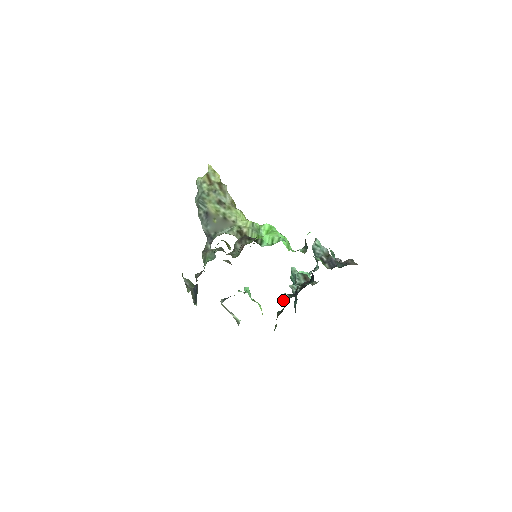
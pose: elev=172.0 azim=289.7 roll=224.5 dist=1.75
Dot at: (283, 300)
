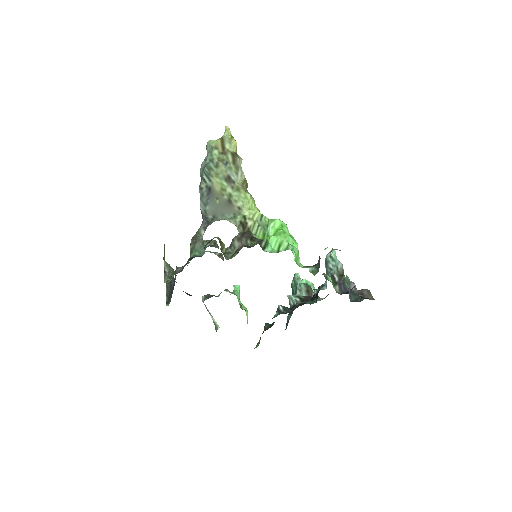
Dot at: (275, 314)
